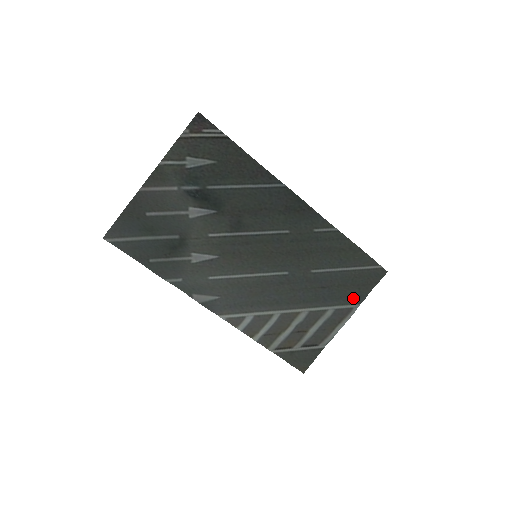
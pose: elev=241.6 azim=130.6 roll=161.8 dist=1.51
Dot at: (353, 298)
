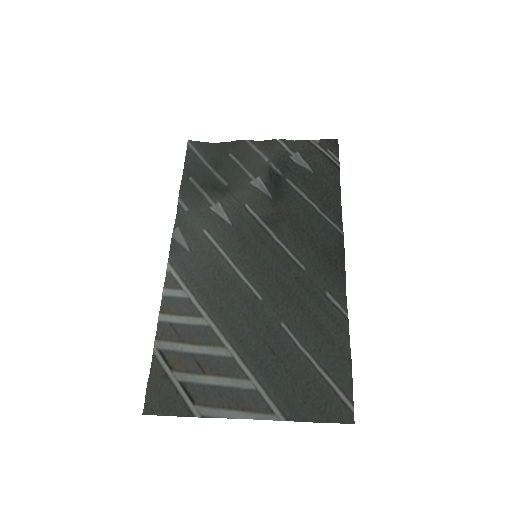
Dot at: (287, 403)
